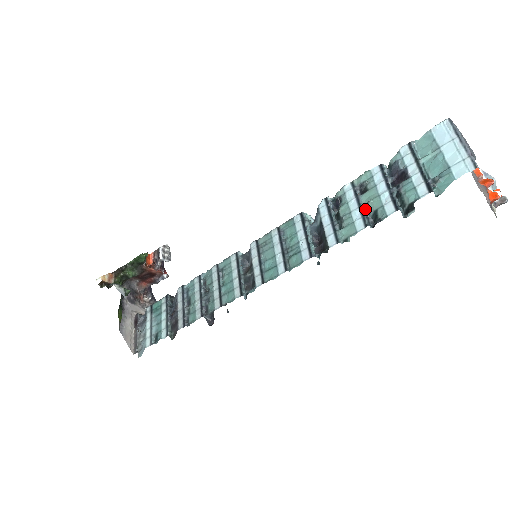
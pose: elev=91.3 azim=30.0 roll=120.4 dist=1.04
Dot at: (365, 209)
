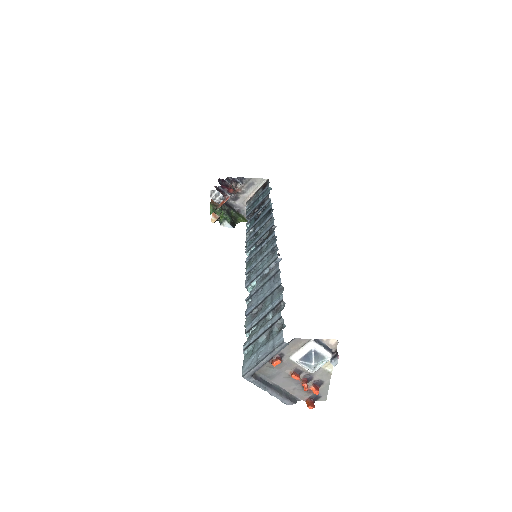
Dot at: occluded
